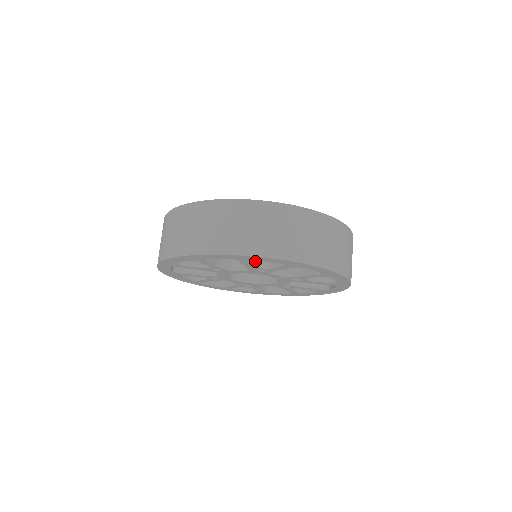
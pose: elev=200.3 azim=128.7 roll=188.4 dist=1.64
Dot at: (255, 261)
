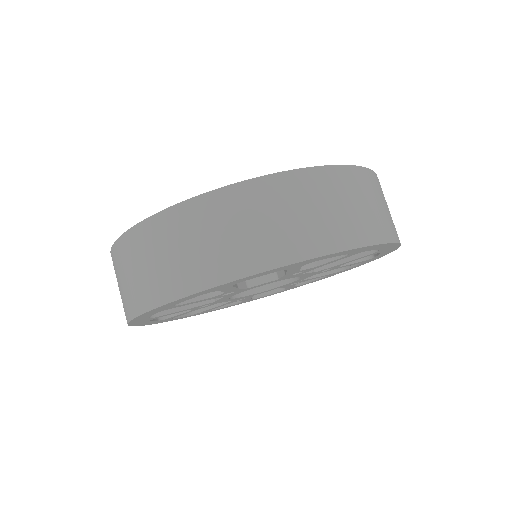
Dot at: occluded
